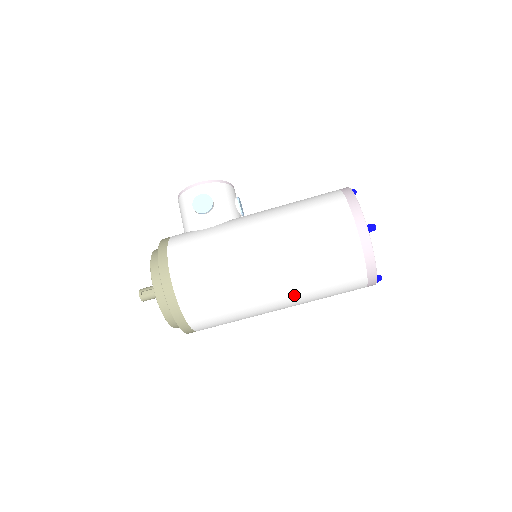
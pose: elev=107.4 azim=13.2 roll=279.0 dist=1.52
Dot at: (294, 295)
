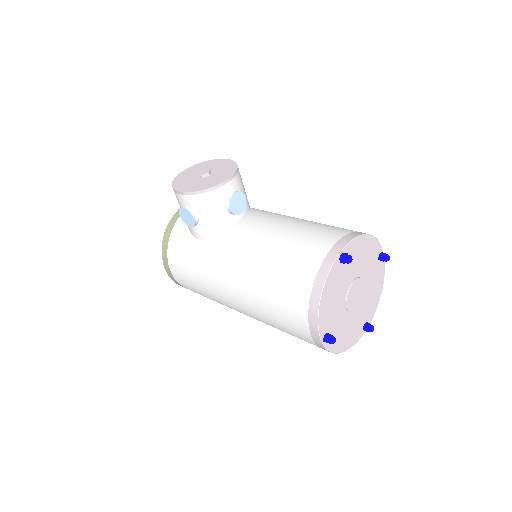
Dot at: occluded
